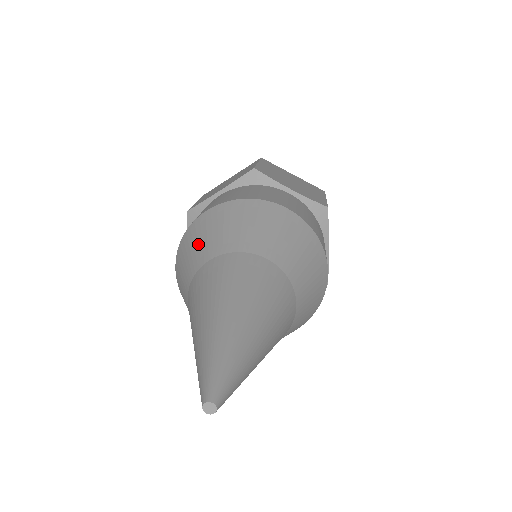
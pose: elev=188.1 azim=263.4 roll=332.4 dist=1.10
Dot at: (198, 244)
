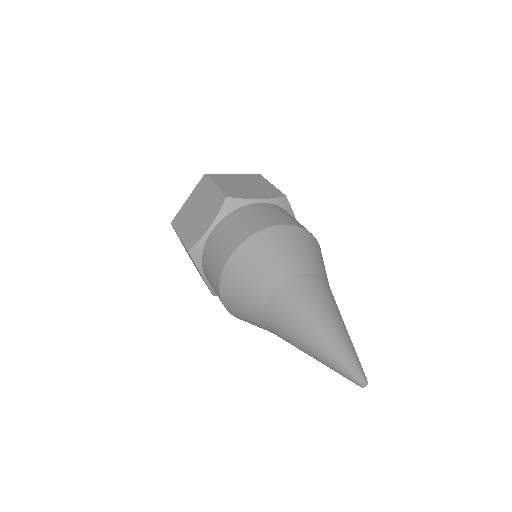
Dot at: (287, 252)
